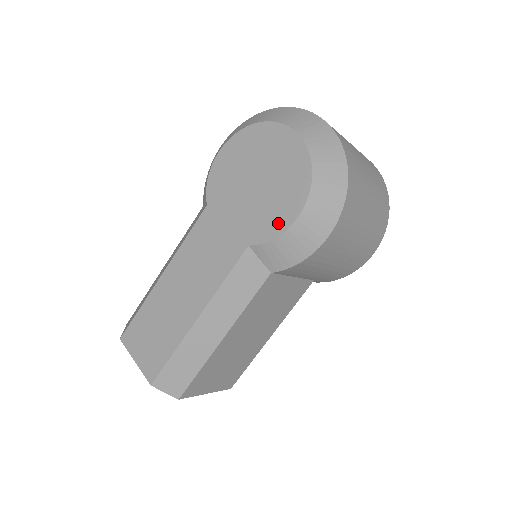
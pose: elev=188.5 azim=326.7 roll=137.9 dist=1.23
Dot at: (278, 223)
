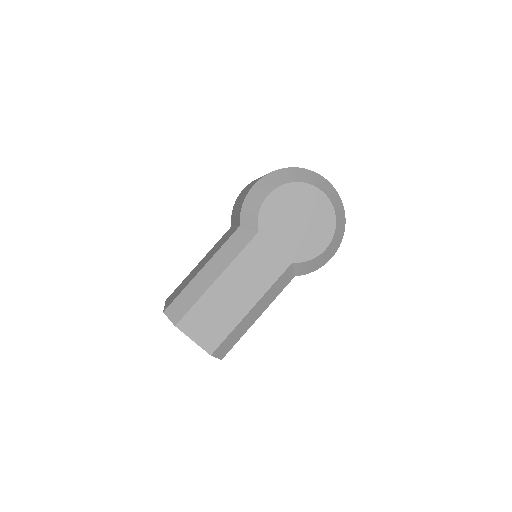
Dot at: (314, 251)
